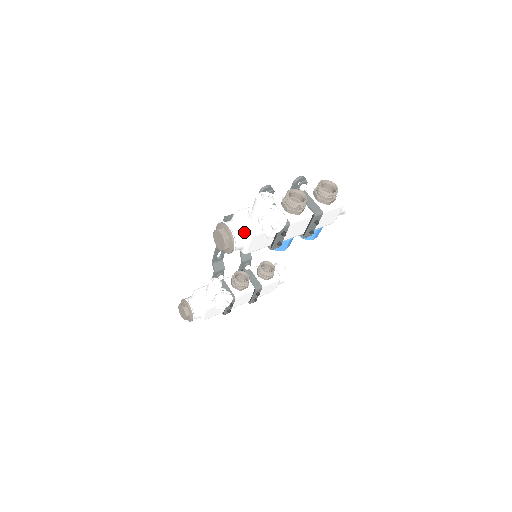
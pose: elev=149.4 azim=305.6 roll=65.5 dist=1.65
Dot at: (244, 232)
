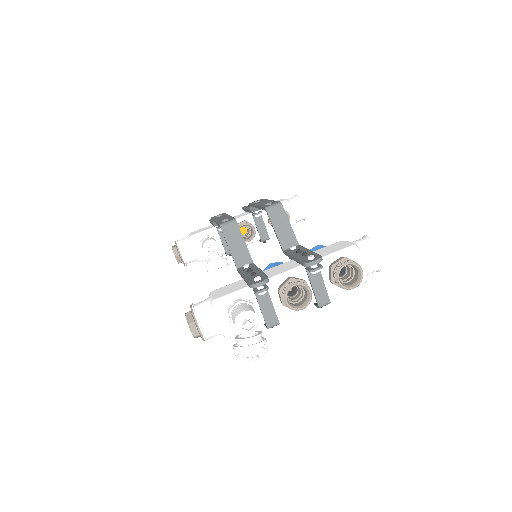
Dot at: (219, 331)
